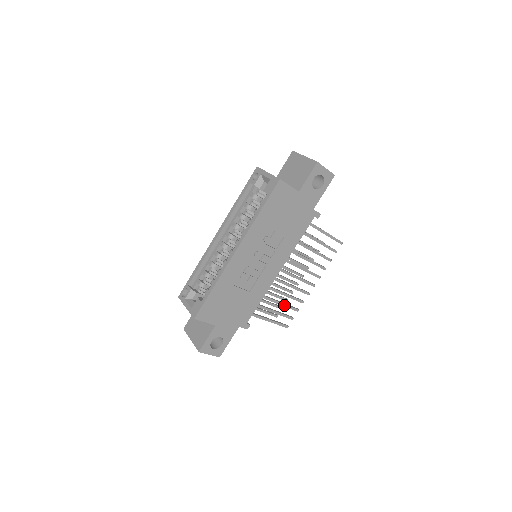
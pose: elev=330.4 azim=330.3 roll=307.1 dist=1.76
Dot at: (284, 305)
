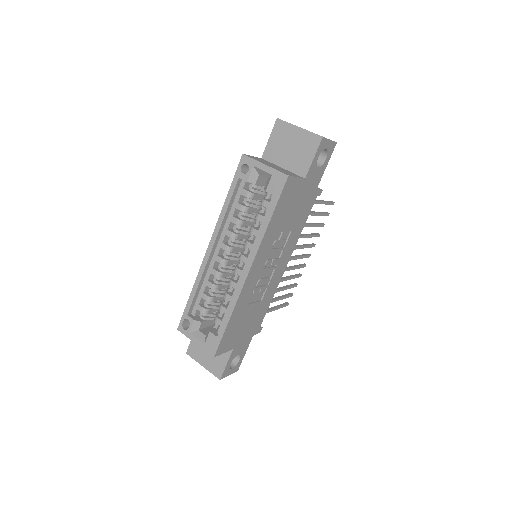
Dot at: (286, 288)
